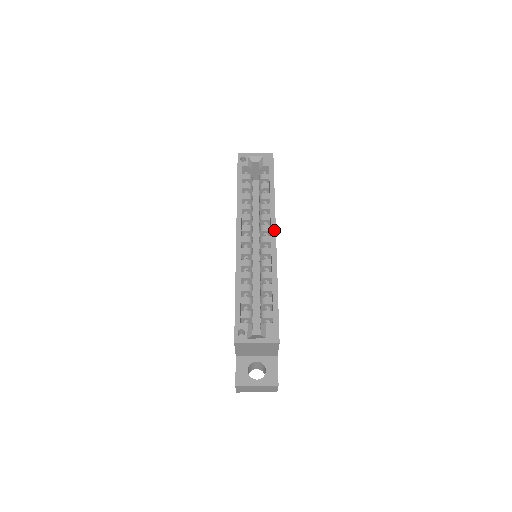
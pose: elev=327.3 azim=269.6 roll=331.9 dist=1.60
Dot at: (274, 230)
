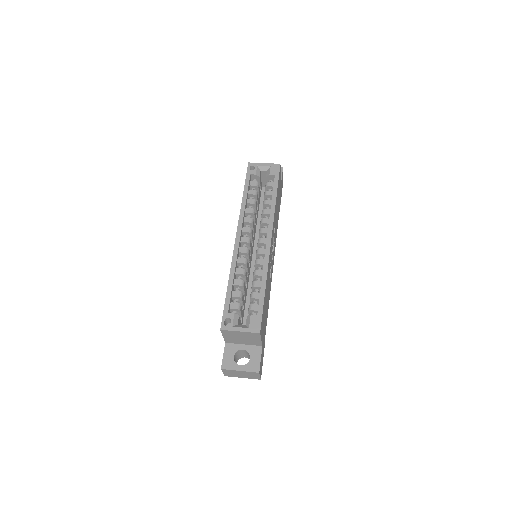
Dot at: (270, 233)
